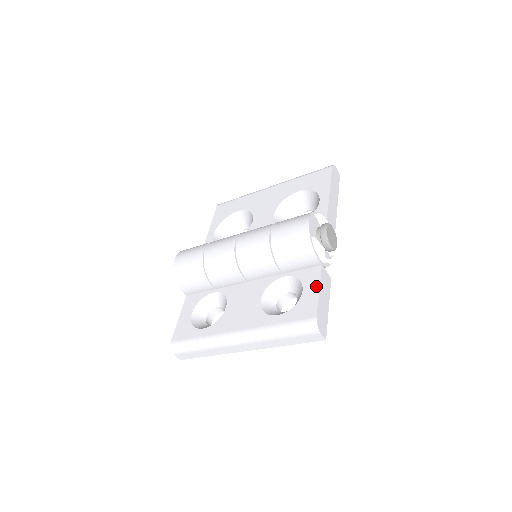
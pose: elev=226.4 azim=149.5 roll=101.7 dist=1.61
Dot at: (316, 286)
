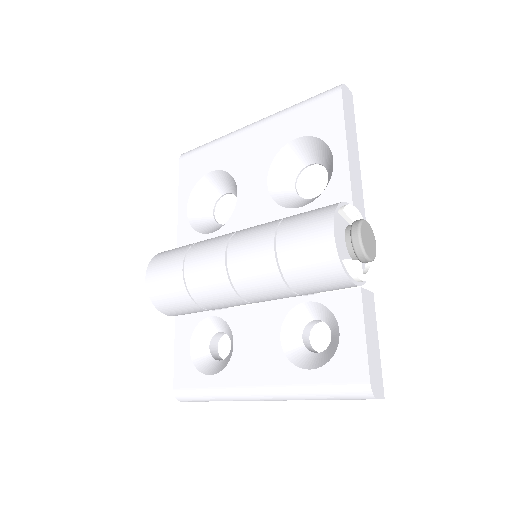
Dot at: (359, 326)
